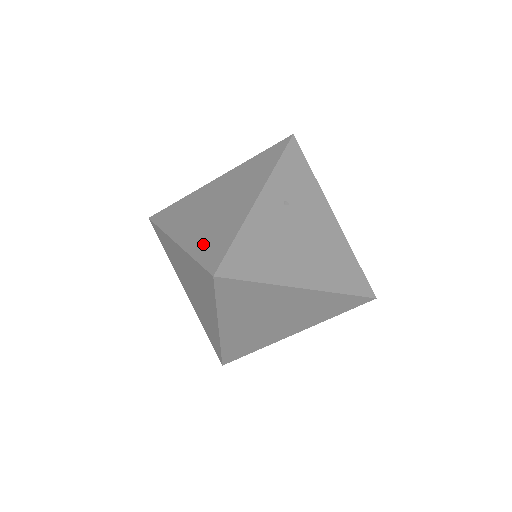
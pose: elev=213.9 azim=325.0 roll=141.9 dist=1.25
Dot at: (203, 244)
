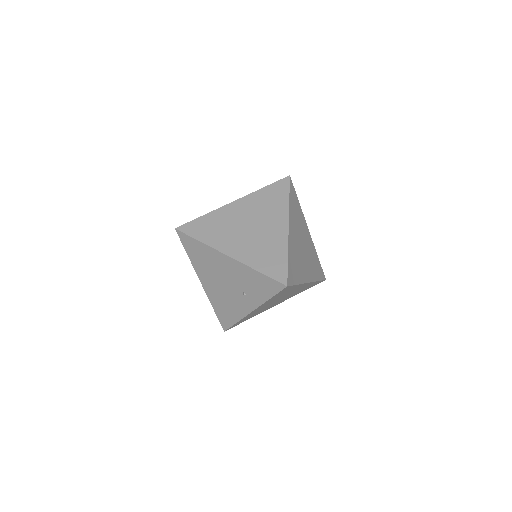
Dot at: occluded
